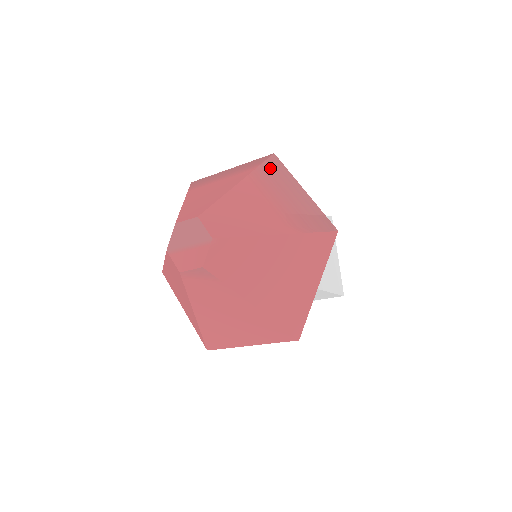
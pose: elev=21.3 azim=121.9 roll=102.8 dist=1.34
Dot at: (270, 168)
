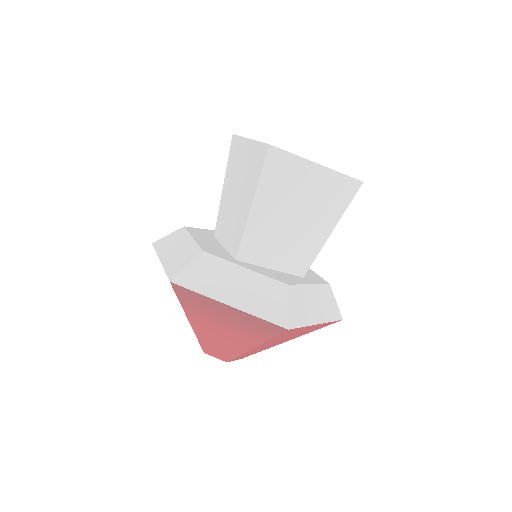
Dot at: (186, 298)
